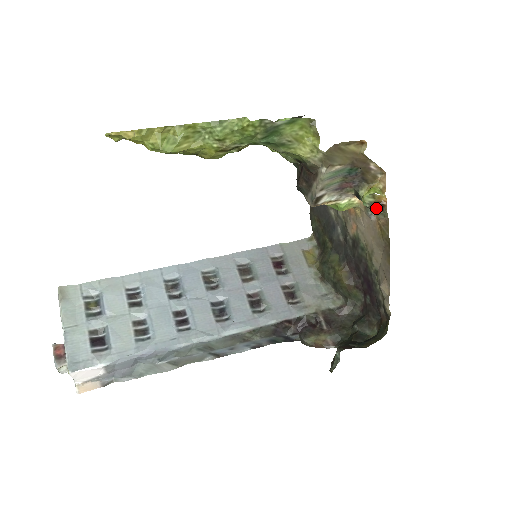
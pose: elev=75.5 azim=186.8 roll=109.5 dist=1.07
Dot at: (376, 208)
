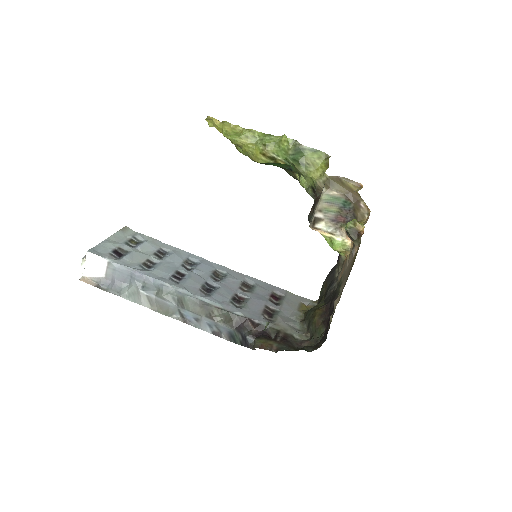
Dot at: (355, 236)
